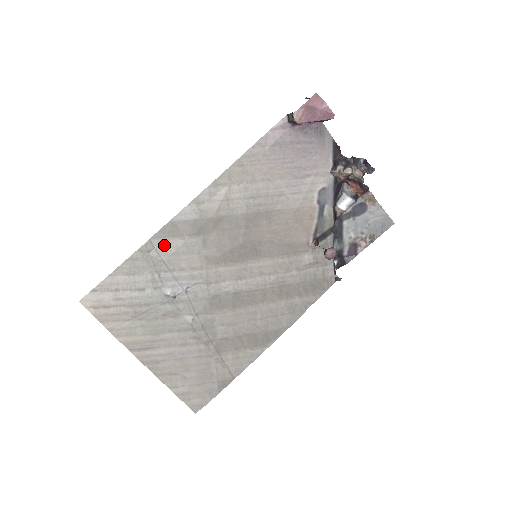
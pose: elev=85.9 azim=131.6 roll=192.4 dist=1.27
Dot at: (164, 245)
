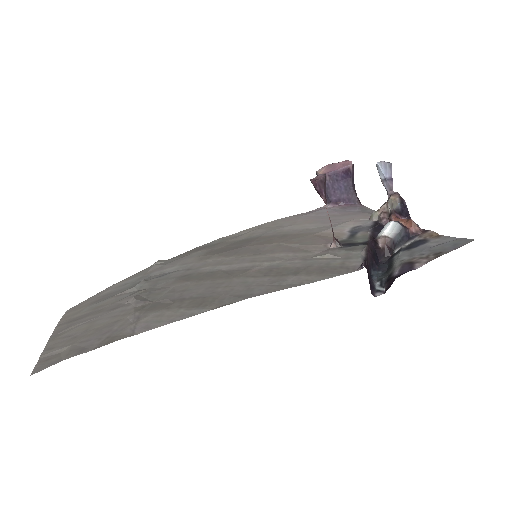
Dot at: (173, 260)
